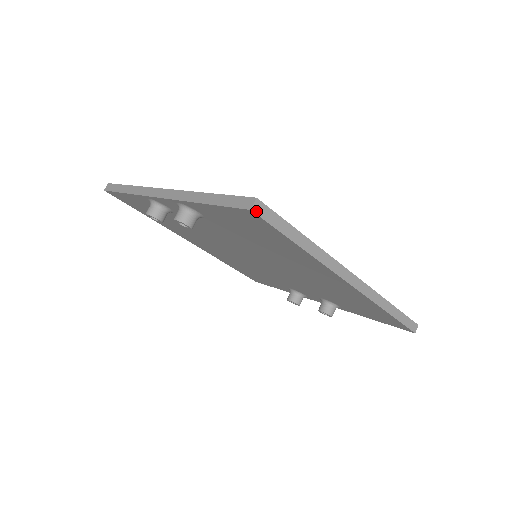
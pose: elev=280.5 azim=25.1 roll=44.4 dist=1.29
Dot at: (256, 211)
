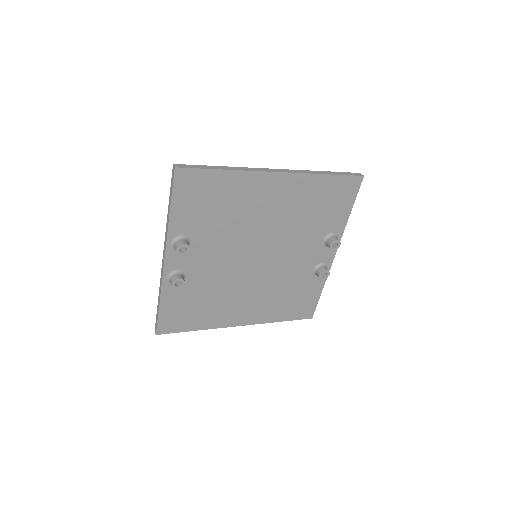
Dot at: (178, 167)
